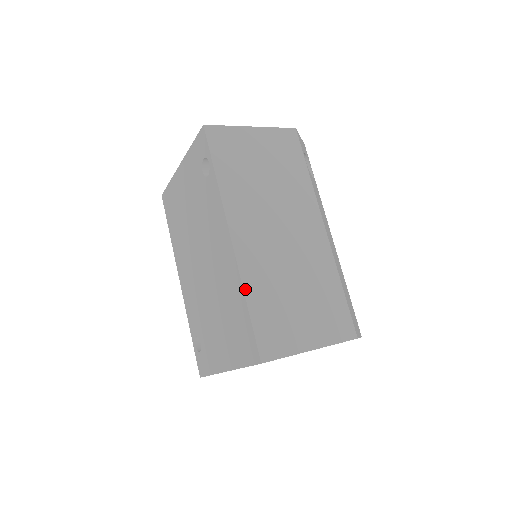
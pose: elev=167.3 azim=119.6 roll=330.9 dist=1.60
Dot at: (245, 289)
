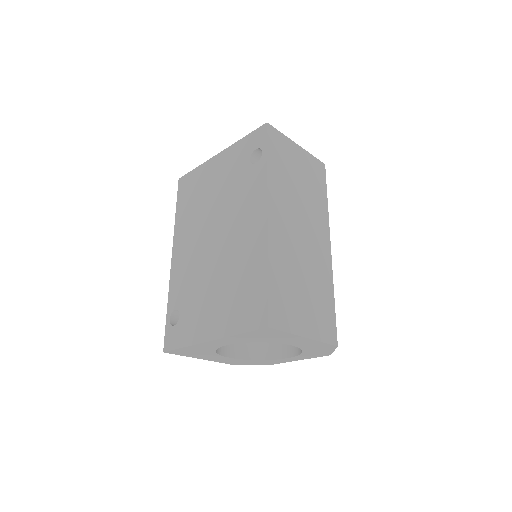
Dot at: (269, 260)
